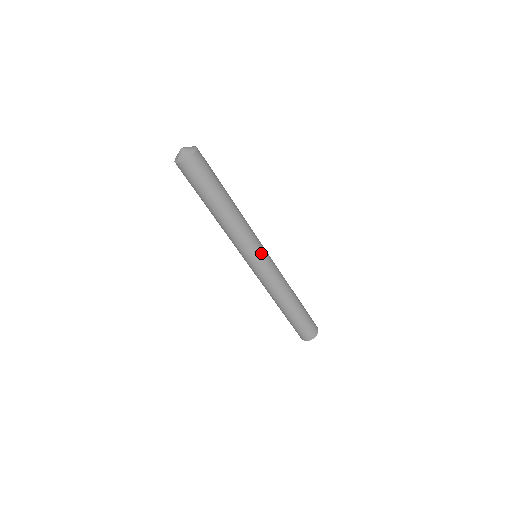
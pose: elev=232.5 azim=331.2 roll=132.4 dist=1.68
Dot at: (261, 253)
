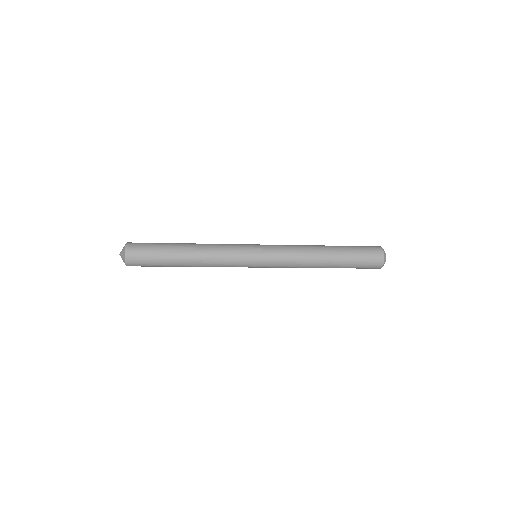
Dot at: (251, 262)
